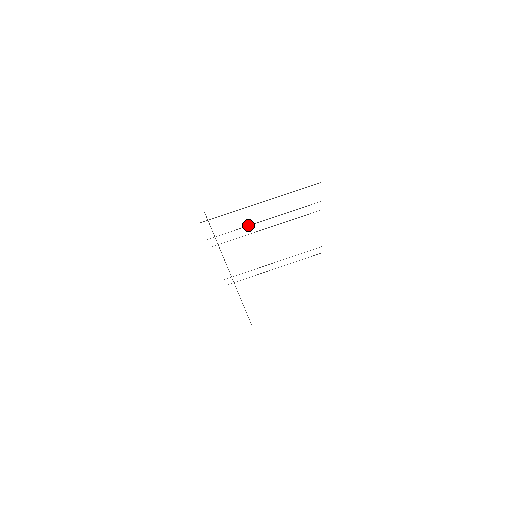
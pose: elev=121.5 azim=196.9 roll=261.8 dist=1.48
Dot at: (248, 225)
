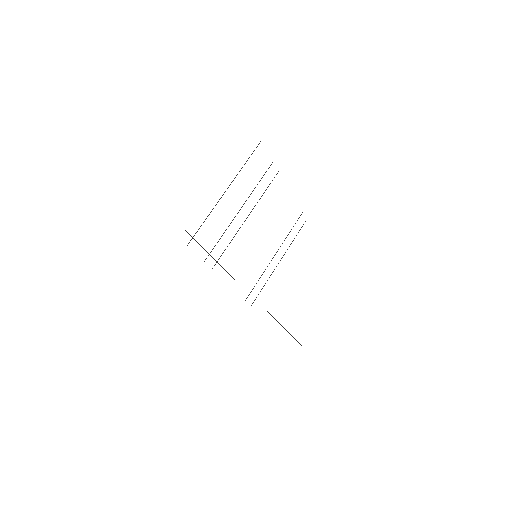
Dot at: occluded
